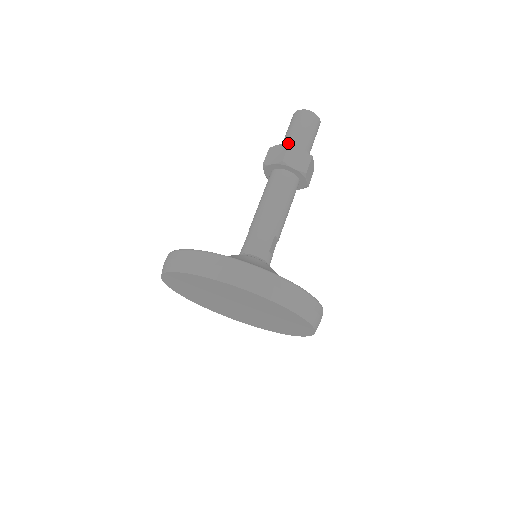
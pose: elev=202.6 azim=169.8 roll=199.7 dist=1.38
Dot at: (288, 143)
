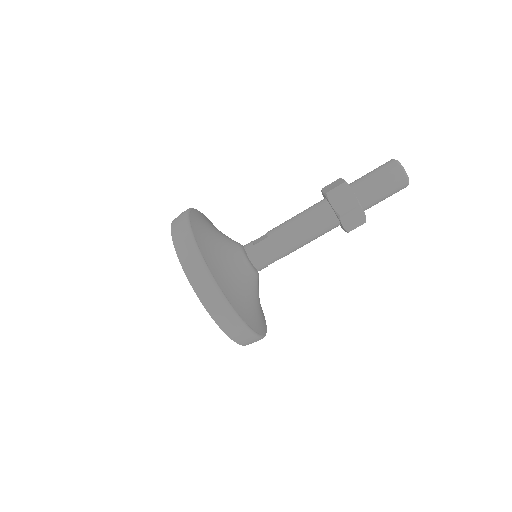
Dot at: (362, 193)
